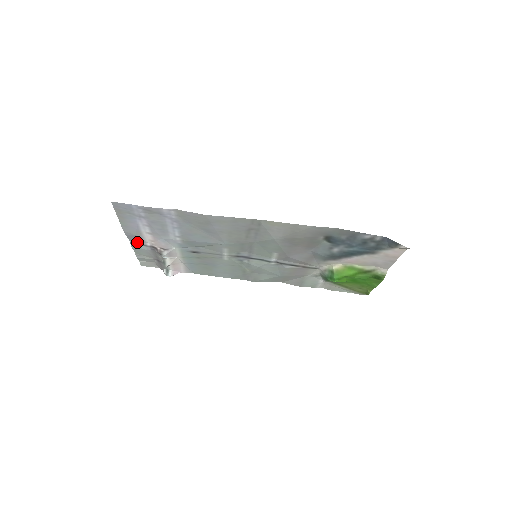
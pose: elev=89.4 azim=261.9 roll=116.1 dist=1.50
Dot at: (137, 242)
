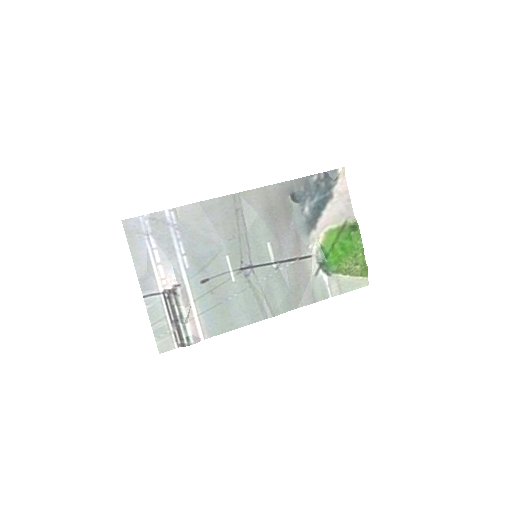
Dot at: (150, 292)
